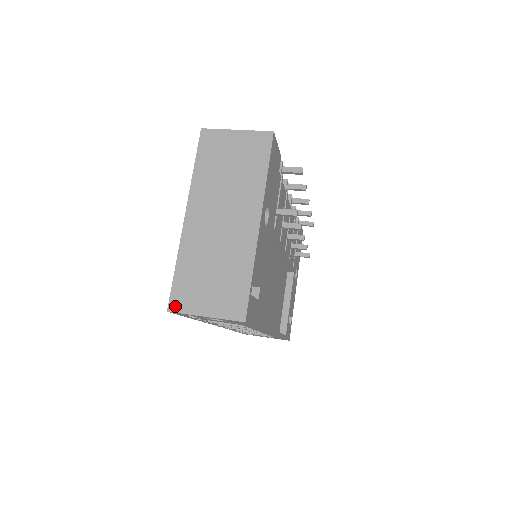
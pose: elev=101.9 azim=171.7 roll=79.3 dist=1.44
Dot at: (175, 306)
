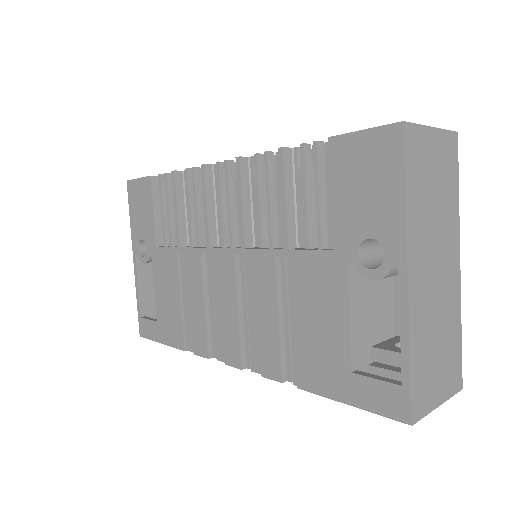
Dot at: (418, 413)
